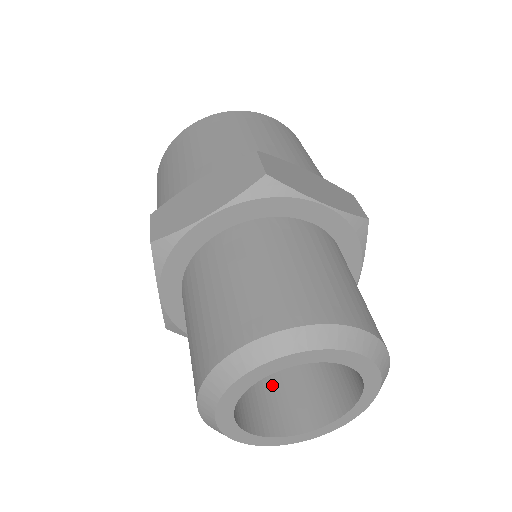
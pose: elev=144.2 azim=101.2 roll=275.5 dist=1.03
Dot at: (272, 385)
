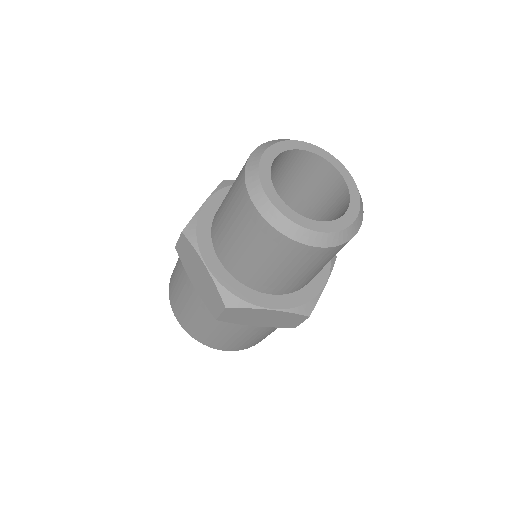
Dot at: occluded
